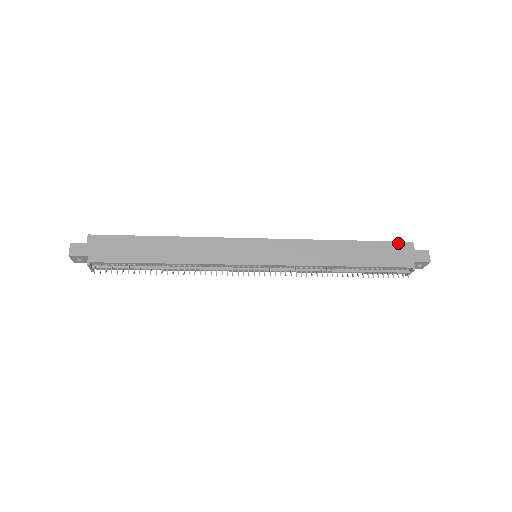
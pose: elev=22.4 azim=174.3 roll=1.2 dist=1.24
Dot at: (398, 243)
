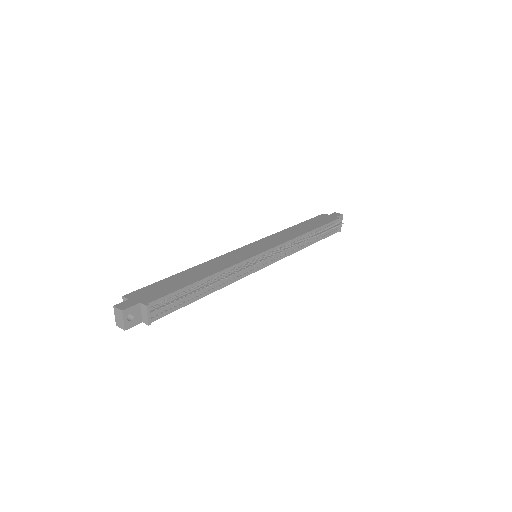
Dot at: (318, 216)
